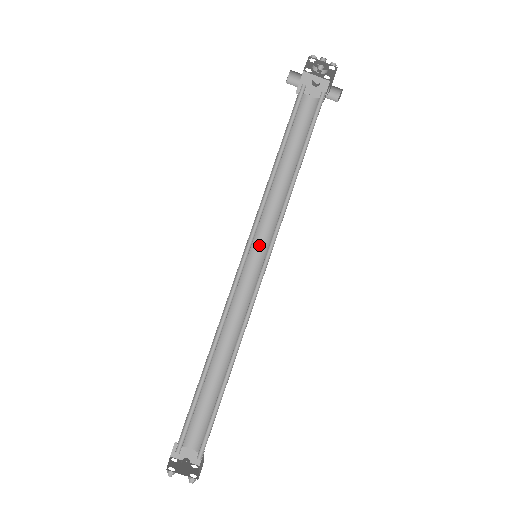
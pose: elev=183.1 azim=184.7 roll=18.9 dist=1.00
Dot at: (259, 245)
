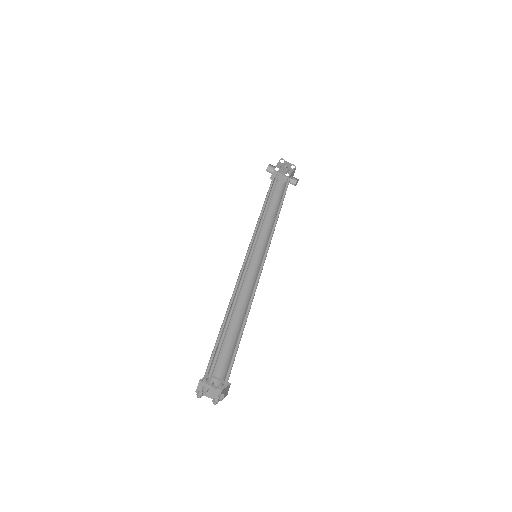
Dot at: (255, 253)
